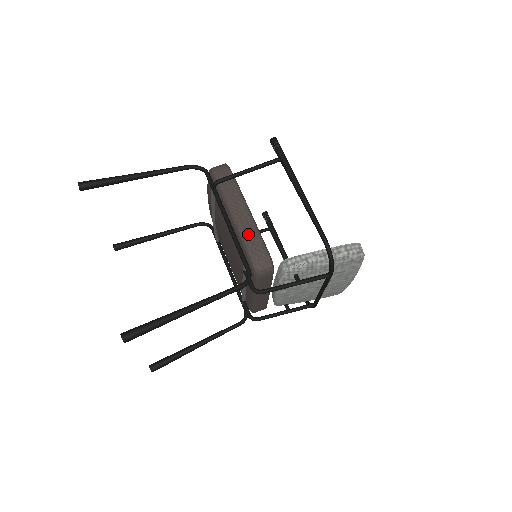
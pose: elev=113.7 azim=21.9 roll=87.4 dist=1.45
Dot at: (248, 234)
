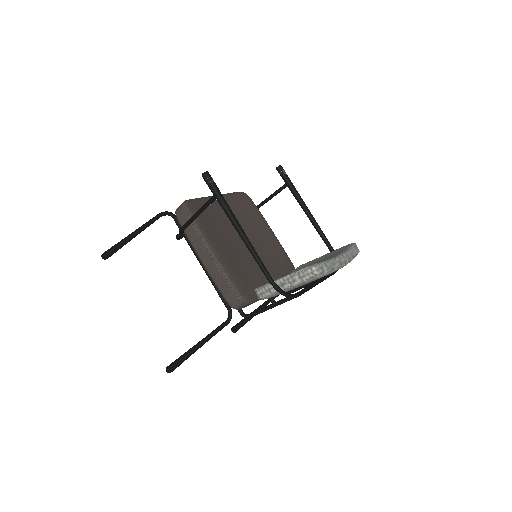
Dot at: (216, 278)
